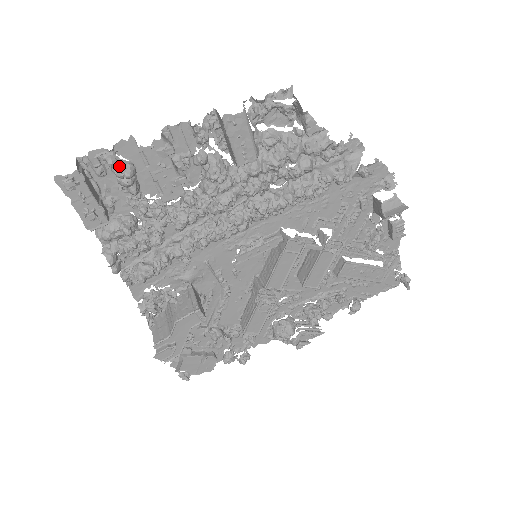
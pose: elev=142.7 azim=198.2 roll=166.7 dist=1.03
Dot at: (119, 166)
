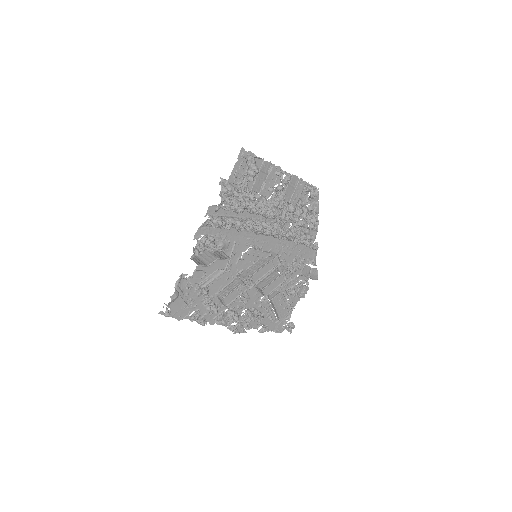
Dot at: (256, 165)
